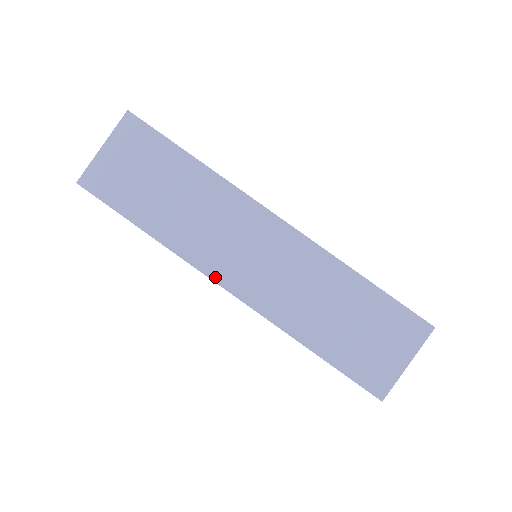
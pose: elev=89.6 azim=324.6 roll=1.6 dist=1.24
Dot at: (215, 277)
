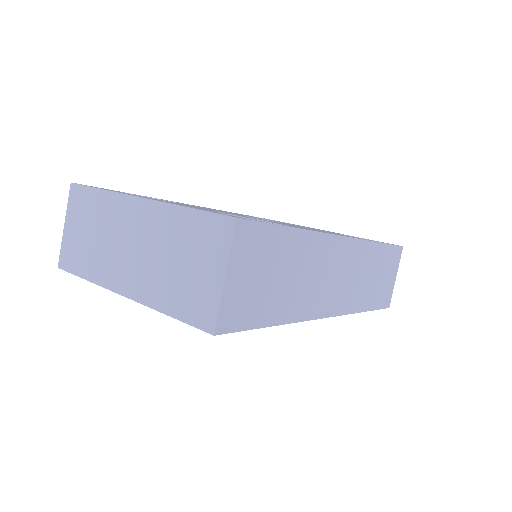
Dot at: (322, 315)
